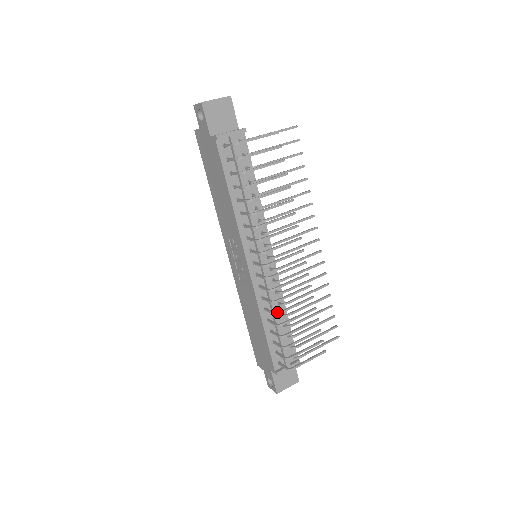
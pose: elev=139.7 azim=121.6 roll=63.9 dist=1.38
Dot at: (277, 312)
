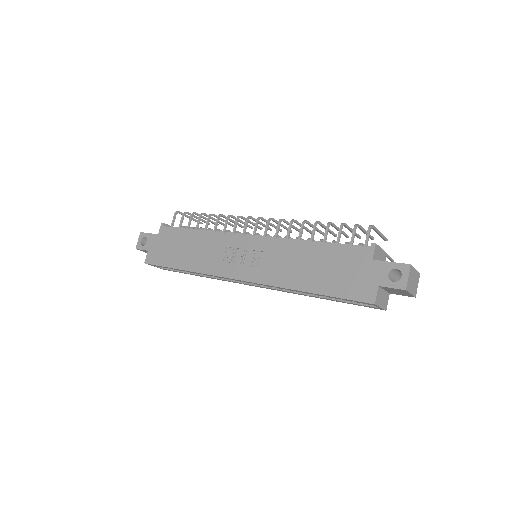
Dot at: (303, 222)
